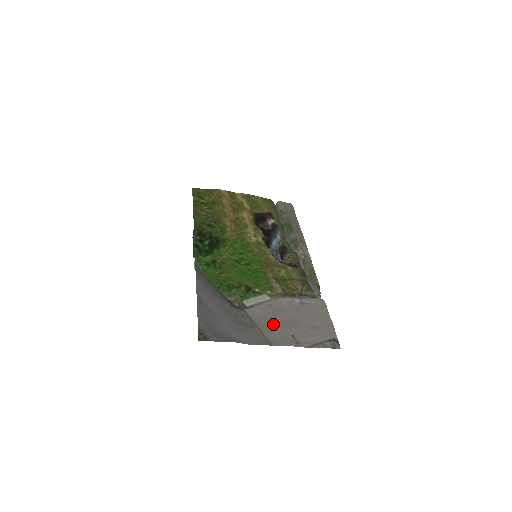
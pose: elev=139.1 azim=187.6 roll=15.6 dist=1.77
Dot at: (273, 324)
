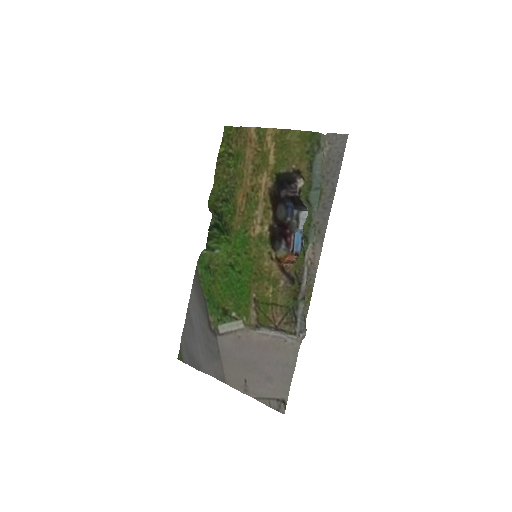
Dot at: (233, 361)
